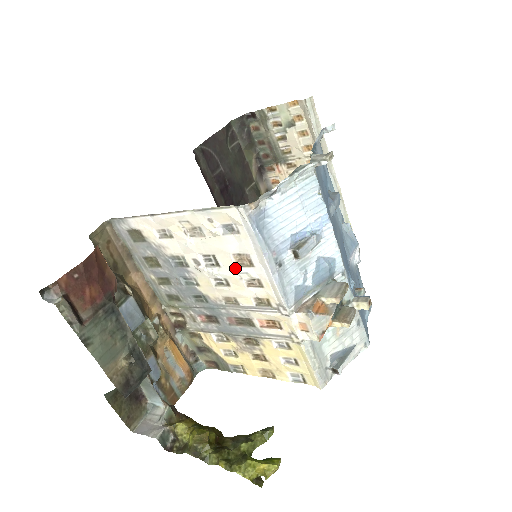
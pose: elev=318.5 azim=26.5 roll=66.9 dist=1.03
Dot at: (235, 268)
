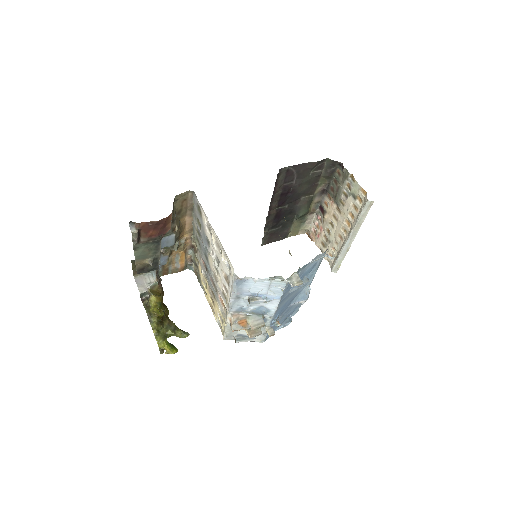
Dot at: (223, 276)
